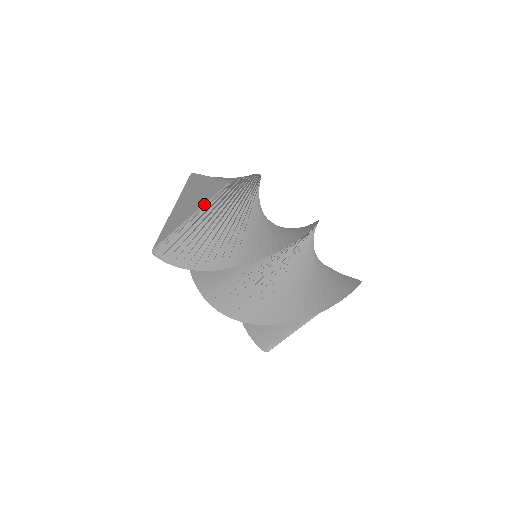
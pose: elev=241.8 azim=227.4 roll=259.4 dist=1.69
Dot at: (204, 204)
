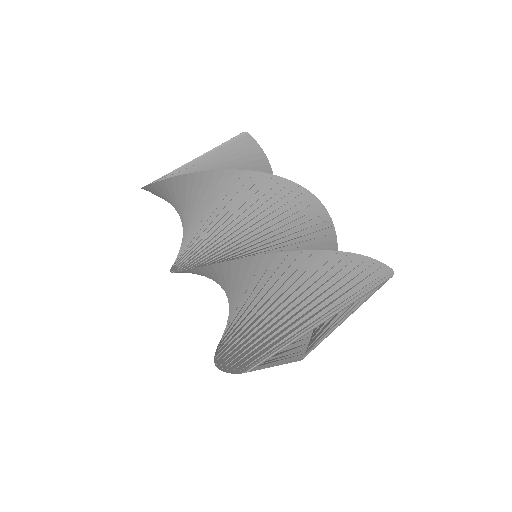
Dot at: (213, 148)
